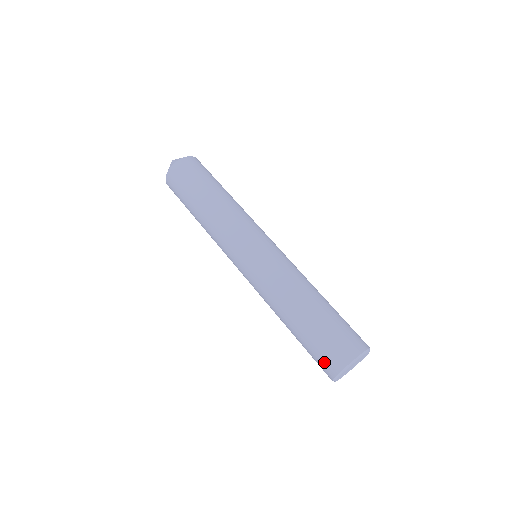
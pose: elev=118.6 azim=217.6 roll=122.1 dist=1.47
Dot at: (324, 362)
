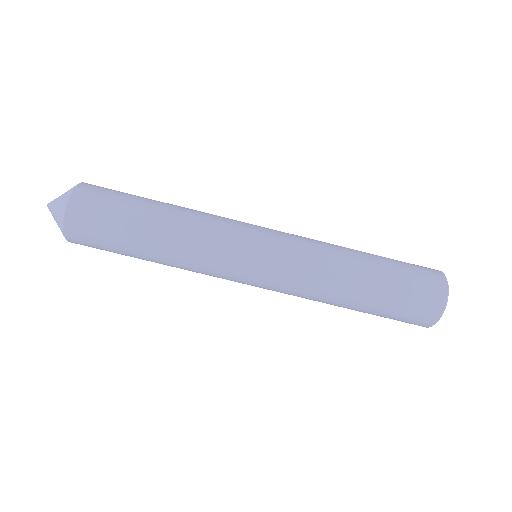
Dot at: (410, 323)
